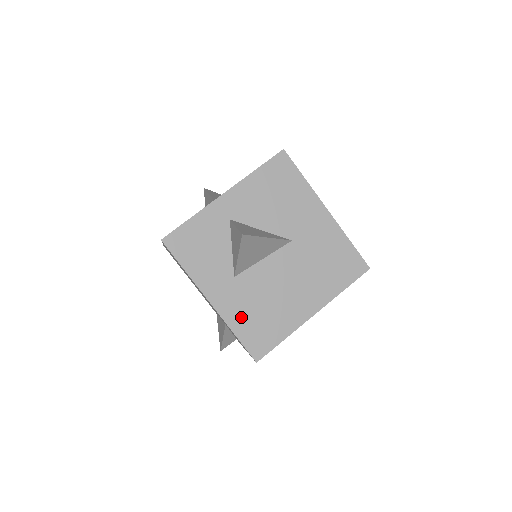
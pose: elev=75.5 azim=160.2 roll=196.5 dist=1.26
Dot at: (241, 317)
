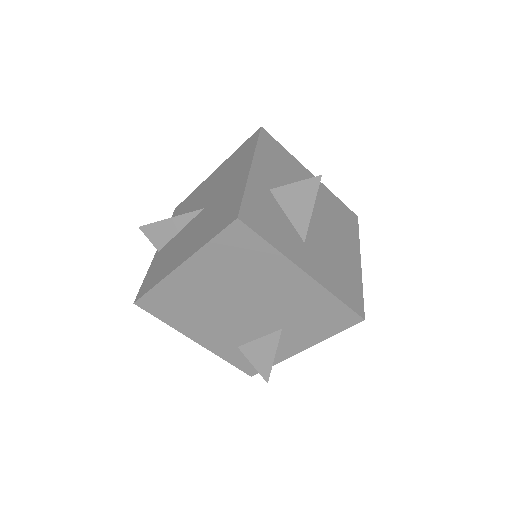
Dot at: (331, 280)
